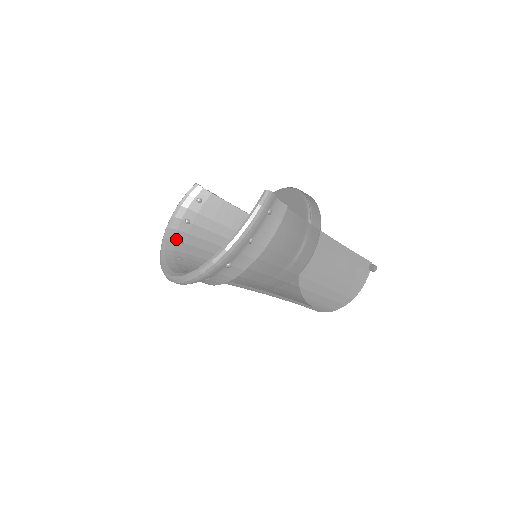
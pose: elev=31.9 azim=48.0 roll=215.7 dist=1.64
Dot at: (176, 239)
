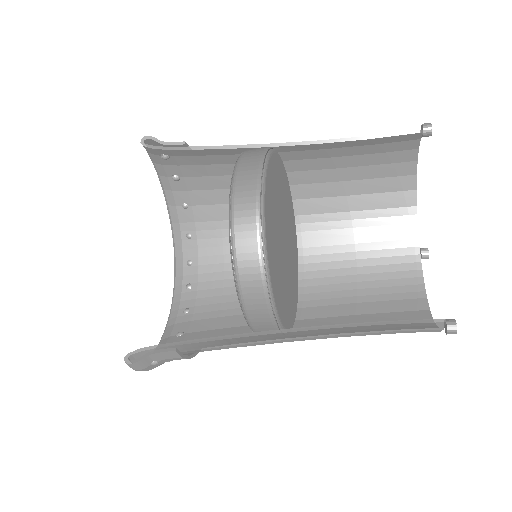
Dot at: (177, 204)
